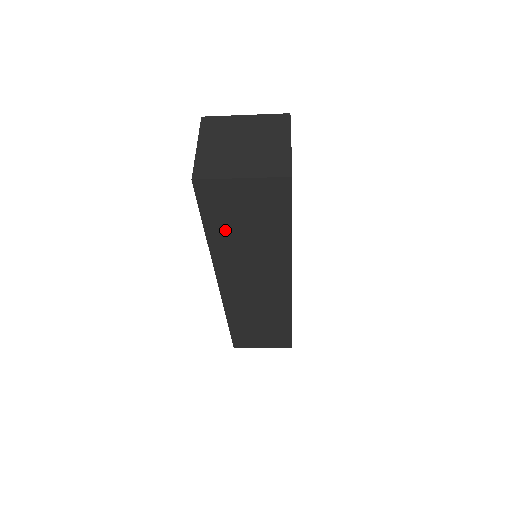
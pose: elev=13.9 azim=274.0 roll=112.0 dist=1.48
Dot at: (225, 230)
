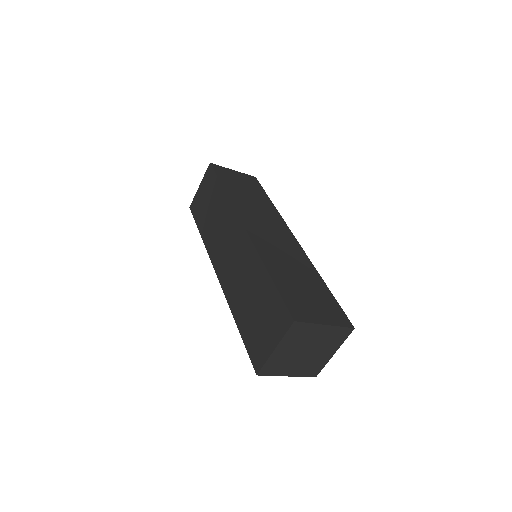
Dot at: (204, 221)
